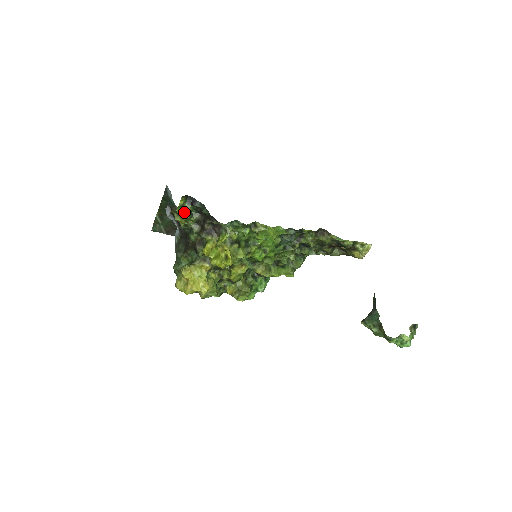
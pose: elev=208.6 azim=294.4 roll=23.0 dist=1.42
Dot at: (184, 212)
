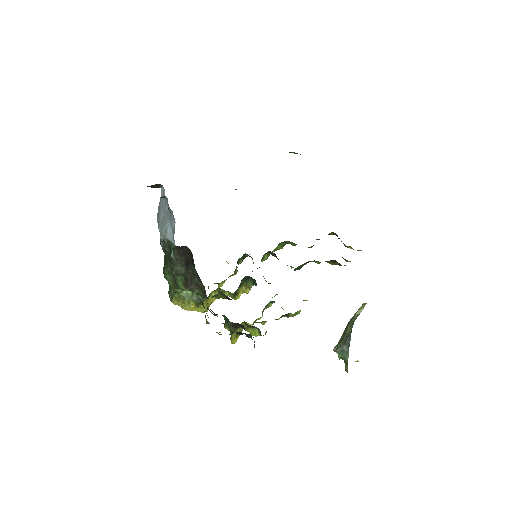
Dot at: occluded
